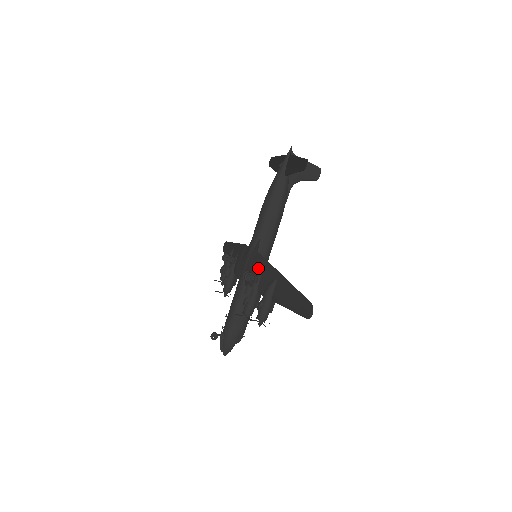
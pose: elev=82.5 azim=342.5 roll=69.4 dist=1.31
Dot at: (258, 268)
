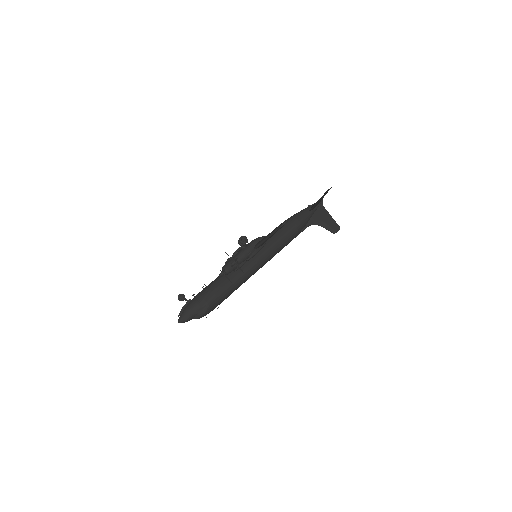
Dot at: occluded
